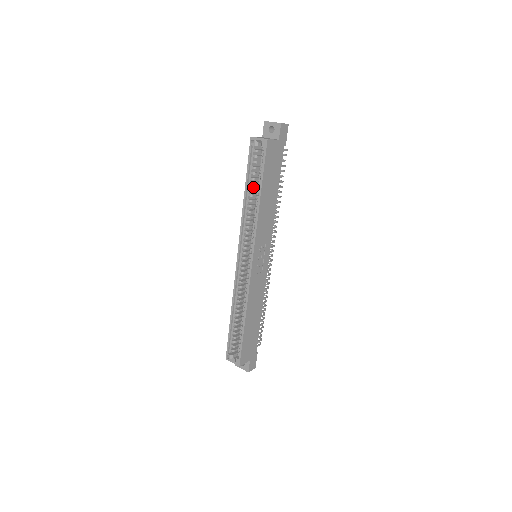
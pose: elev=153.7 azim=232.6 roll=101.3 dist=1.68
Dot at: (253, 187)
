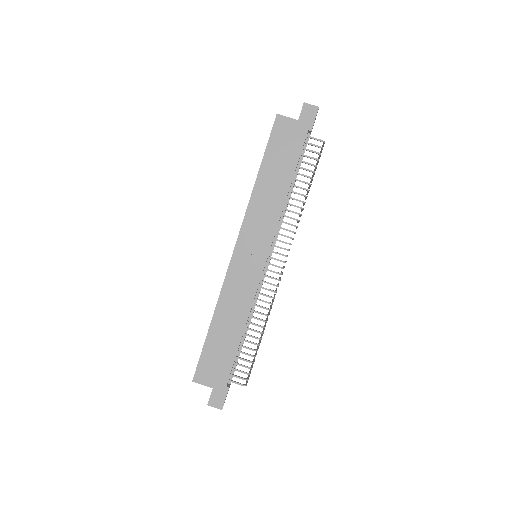
Dot at: occluded
